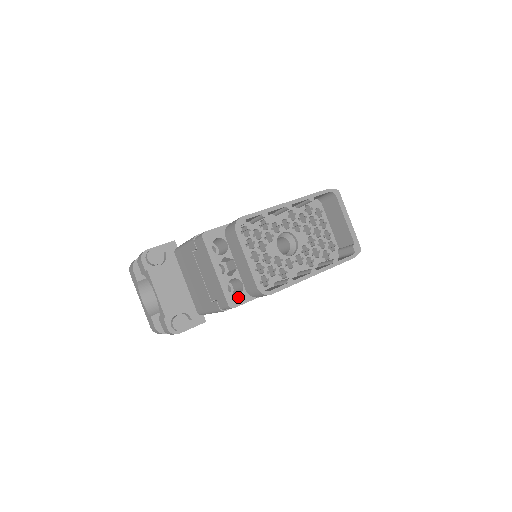
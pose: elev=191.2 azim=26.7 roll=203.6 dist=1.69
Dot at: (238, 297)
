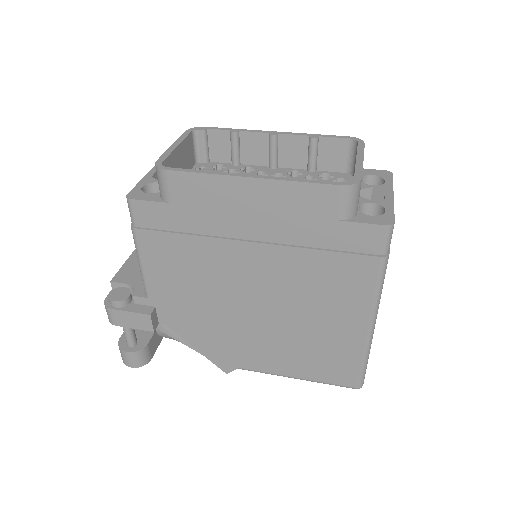
Dot at: (146, 194)
